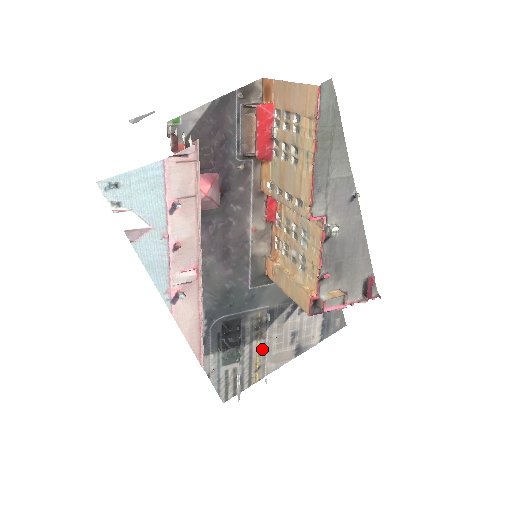
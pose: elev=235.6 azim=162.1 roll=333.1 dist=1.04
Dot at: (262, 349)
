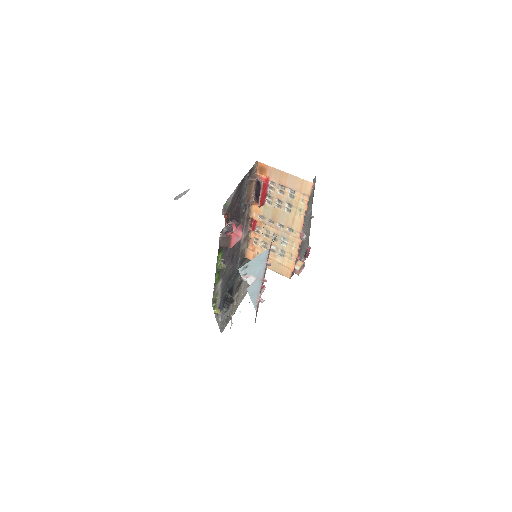
Dot at: (238, 296)
